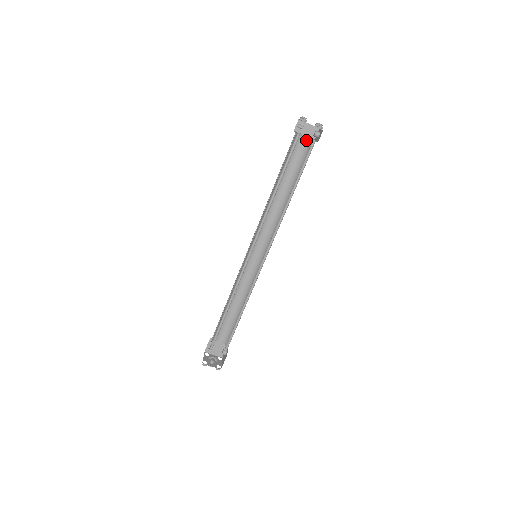
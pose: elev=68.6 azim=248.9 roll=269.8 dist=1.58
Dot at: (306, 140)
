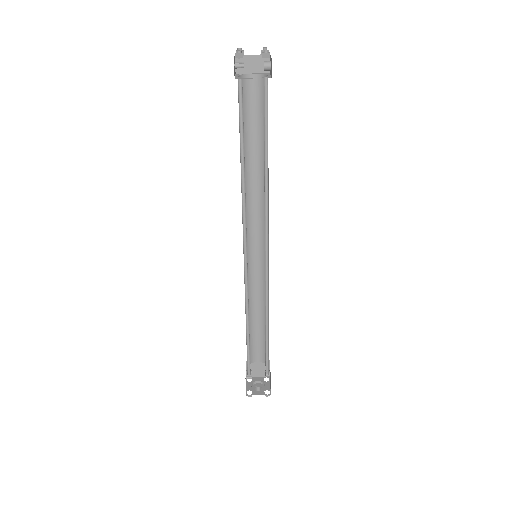
Dot at: (257, 80)
